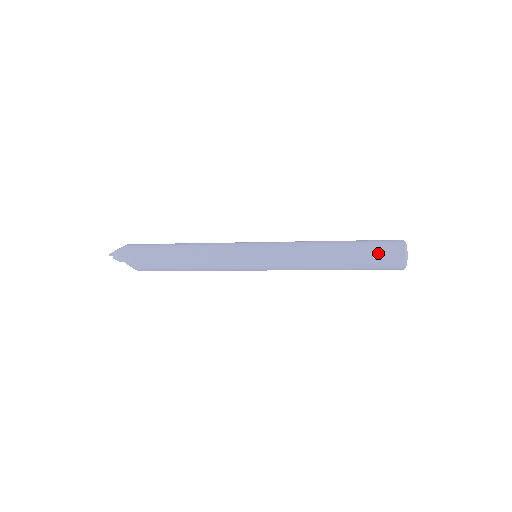
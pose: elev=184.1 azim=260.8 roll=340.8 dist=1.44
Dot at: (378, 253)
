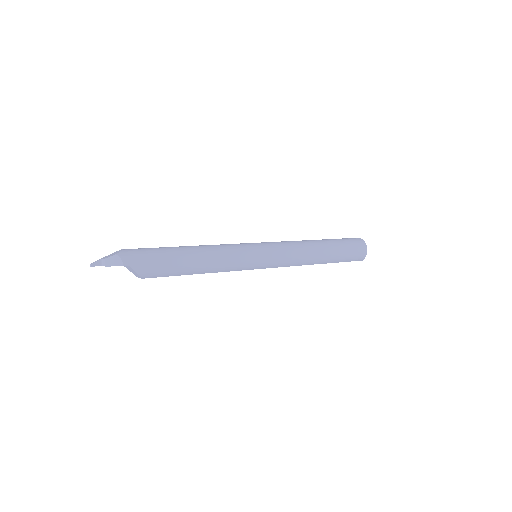
Dot at: (350, 246)
